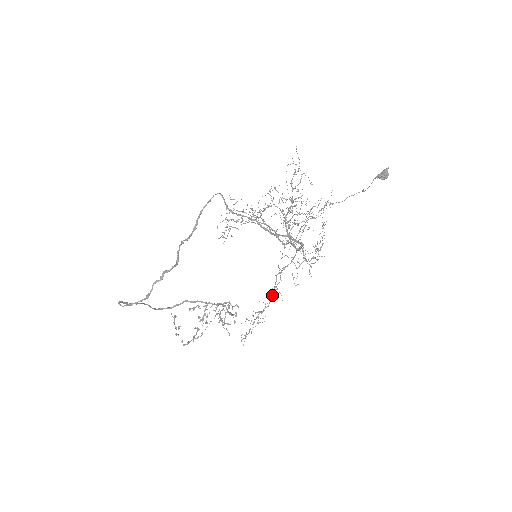
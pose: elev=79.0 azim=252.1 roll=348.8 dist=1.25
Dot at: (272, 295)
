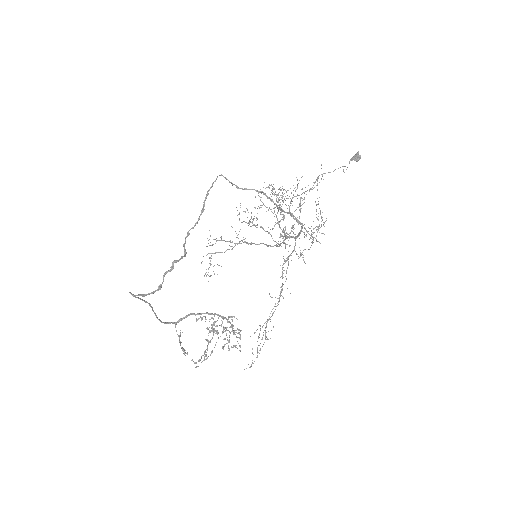
Dot at: (282, 286)
